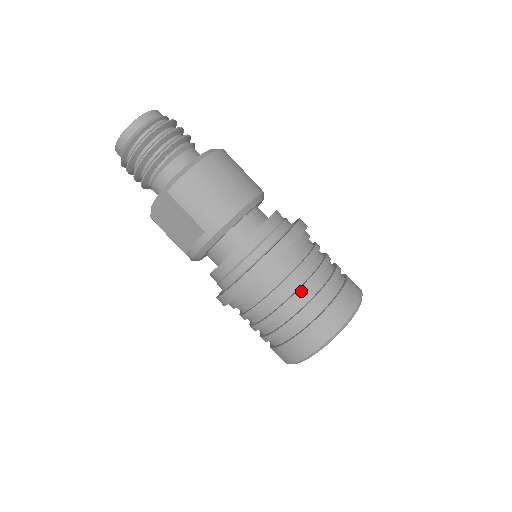
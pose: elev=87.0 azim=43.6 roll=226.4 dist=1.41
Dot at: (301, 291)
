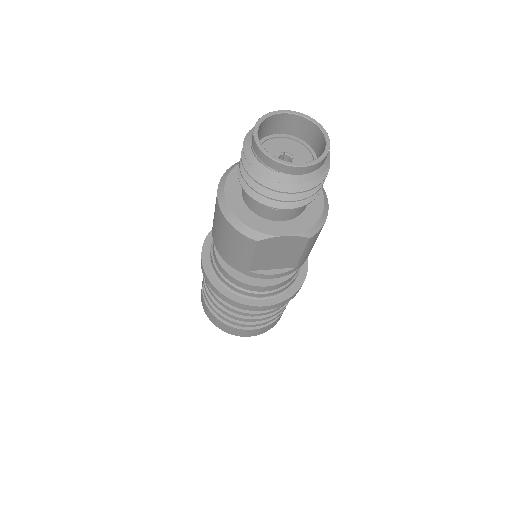
Dot at: occluded
